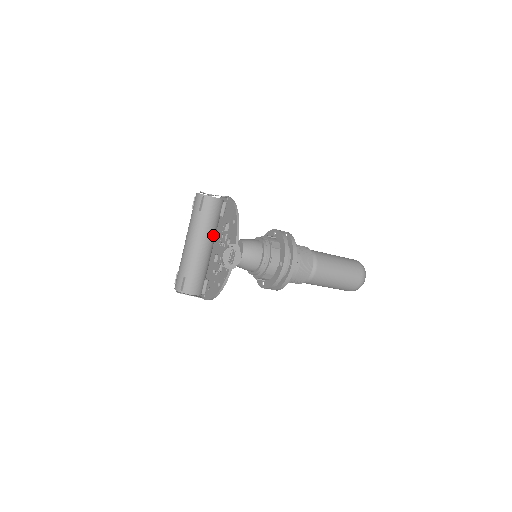
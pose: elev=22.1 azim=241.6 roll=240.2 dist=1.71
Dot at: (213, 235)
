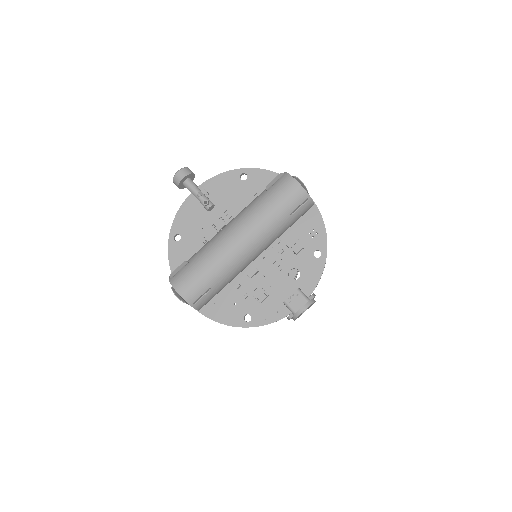
Dot at: occluded
